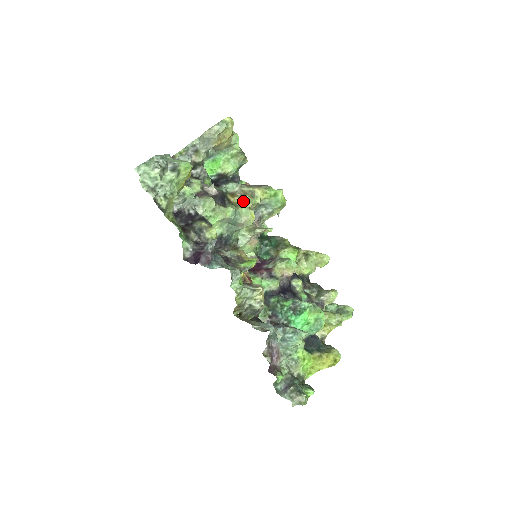
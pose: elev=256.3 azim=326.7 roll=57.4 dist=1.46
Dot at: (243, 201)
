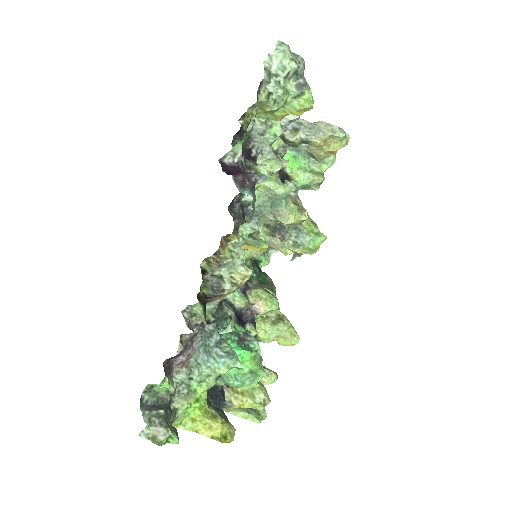
Dot at: occluded
